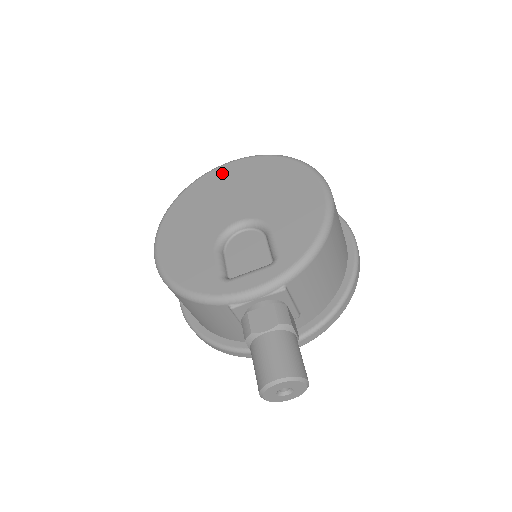
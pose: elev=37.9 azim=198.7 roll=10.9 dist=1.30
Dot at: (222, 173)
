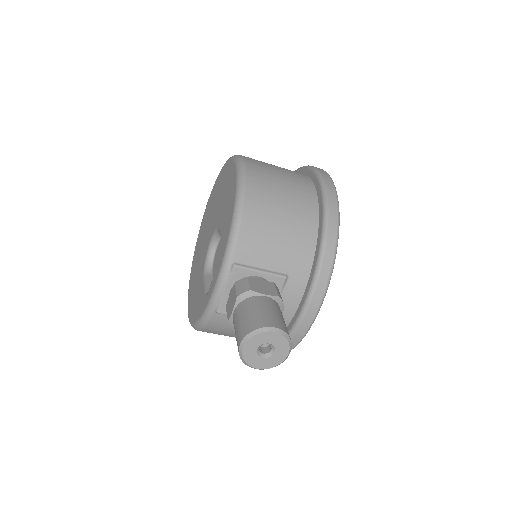
Dot at: (204, 218)
